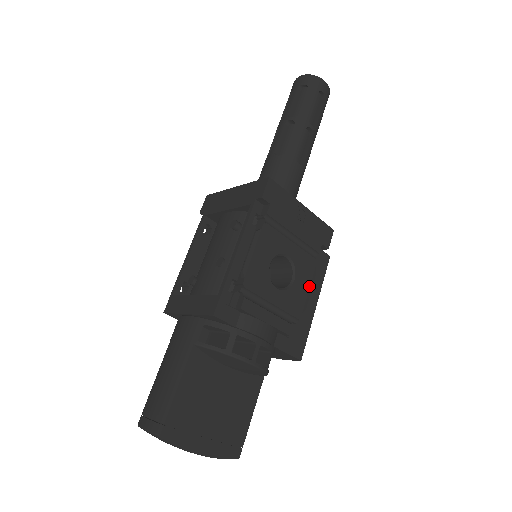
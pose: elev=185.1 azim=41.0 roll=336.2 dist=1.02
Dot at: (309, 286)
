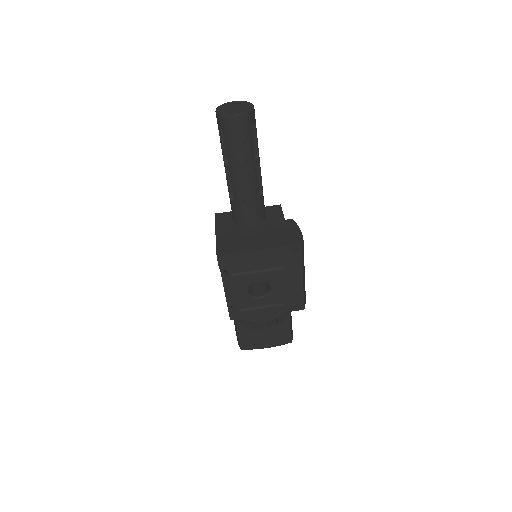
Dot at: (286, 285)
